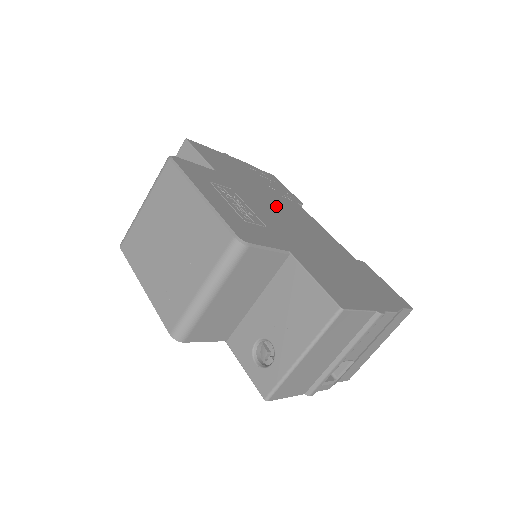
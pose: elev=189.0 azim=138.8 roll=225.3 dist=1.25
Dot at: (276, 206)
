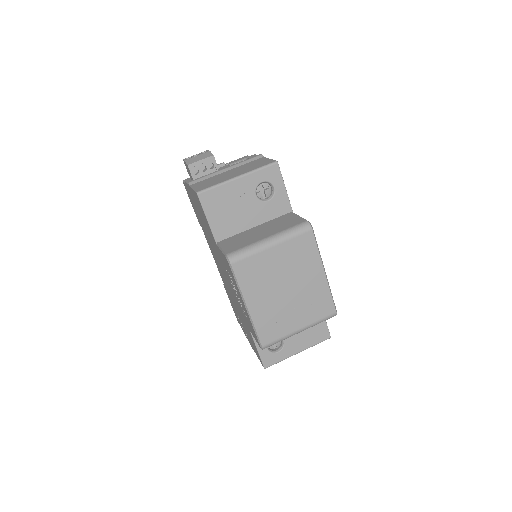
Dot at: occluded
